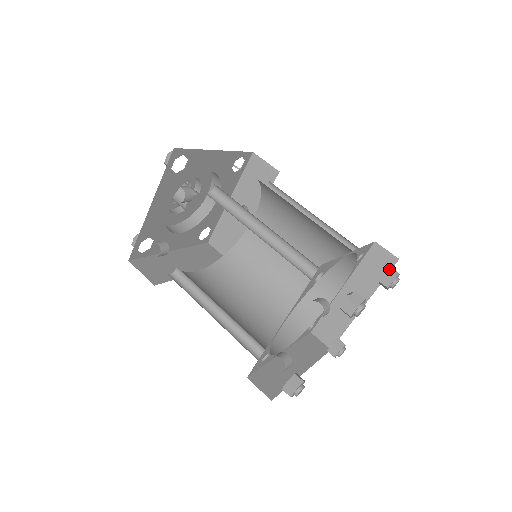
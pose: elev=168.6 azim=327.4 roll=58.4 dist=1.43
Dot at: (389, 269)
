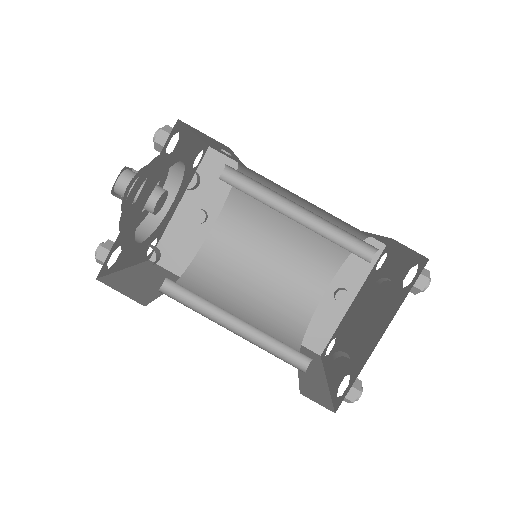
Dot at: (387, 254)
